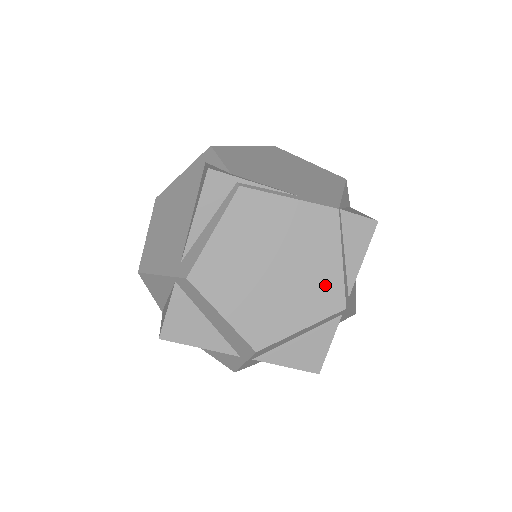
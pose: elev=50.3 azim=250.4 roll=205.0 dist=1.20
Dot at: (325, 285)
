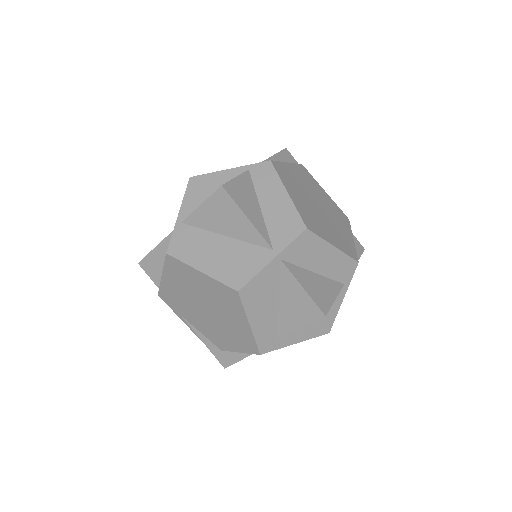
Dot at: (346, 240)
